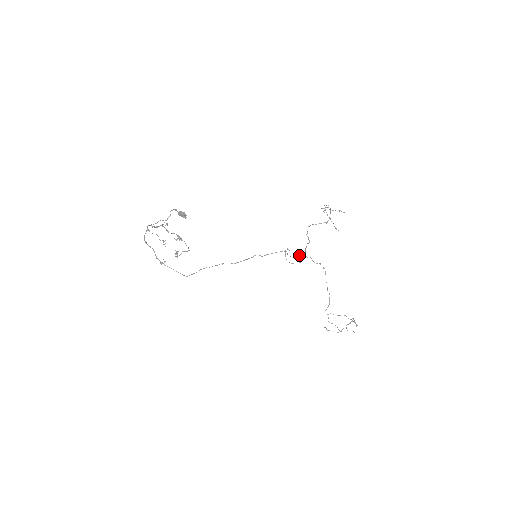
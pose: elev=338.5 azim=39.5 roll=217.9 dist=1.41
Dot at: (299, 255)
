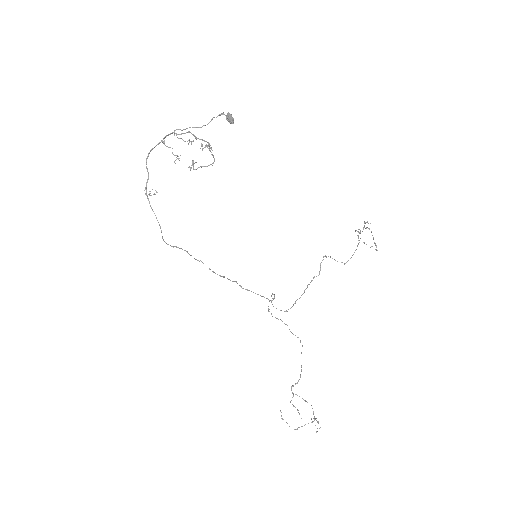
Dot at: (277, 318)
